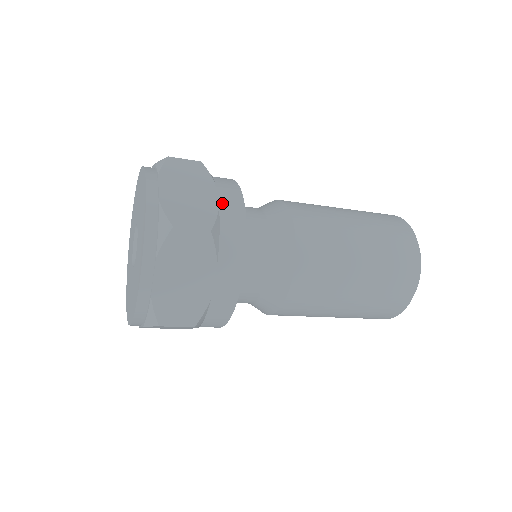
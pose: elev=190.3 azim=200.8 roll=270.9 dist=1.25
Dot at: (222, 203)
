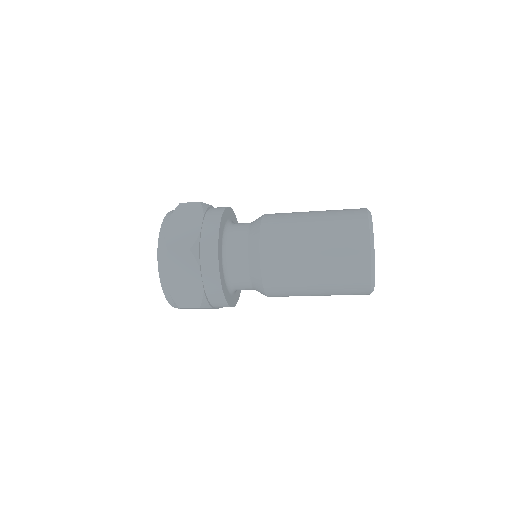
Dot at: occluded
